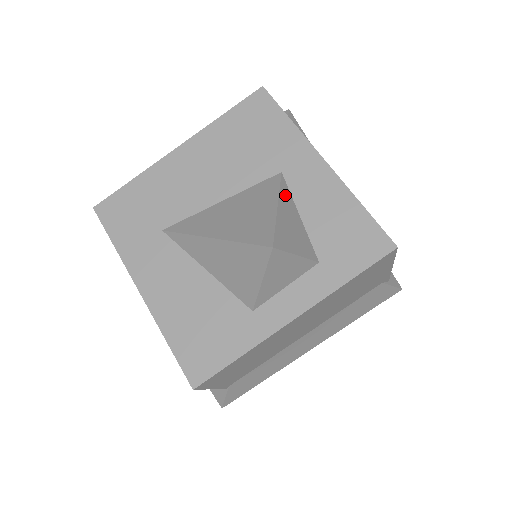
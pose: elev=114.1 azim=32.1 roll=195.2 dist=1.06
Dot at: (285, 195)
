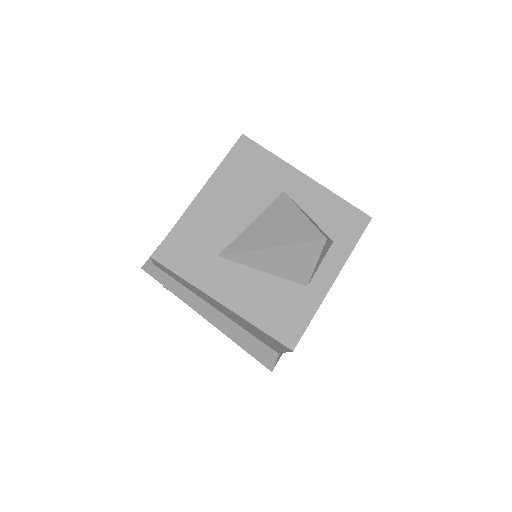
Dot at: (297, 205)
